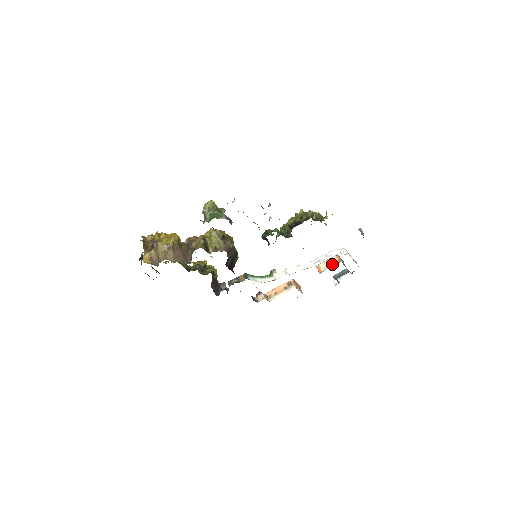
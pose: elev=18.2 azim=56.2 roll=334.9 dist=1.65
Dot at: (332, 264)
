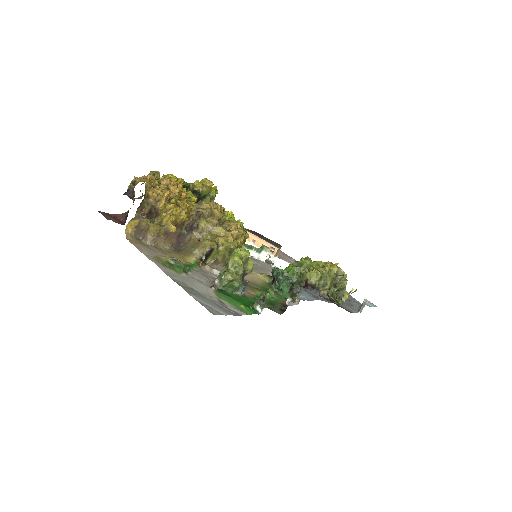
Dot at: occluded
